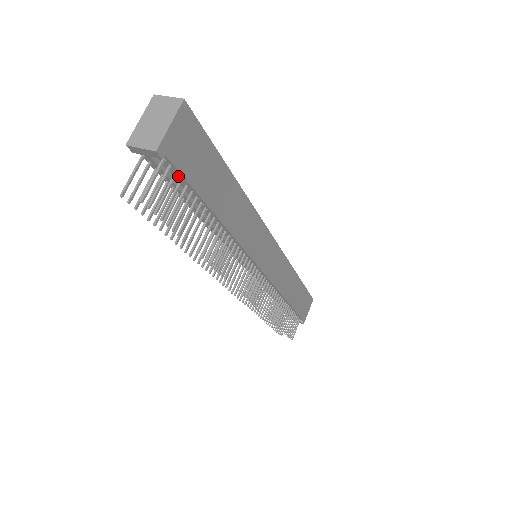
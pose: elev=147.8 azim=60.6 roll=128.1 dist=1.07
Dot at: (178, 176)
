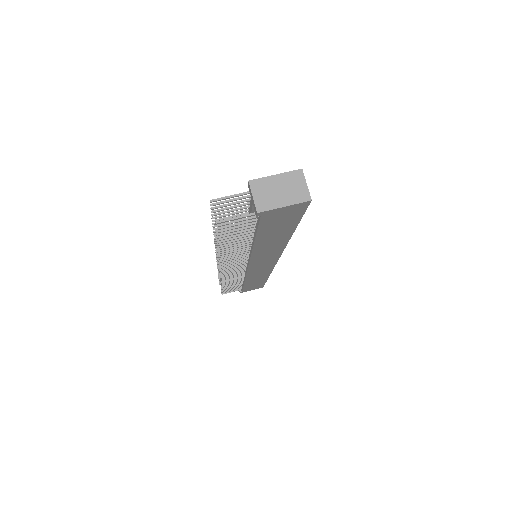
Dot at: (257, 220)
